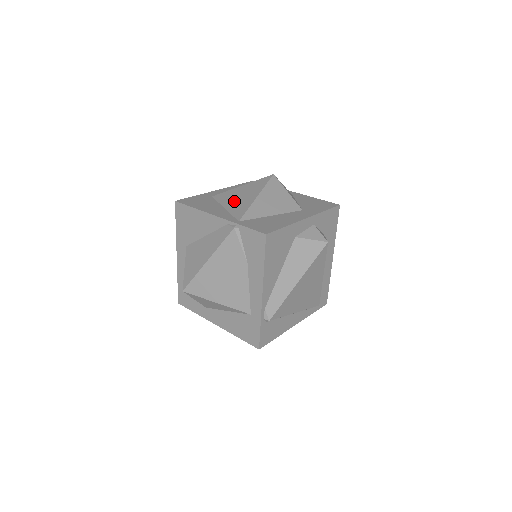
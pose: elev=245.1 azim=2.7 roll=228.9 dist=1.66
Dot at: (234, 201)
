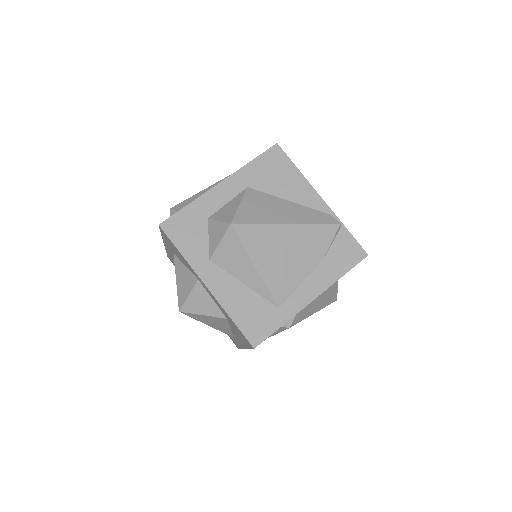
Dot at: occluded
